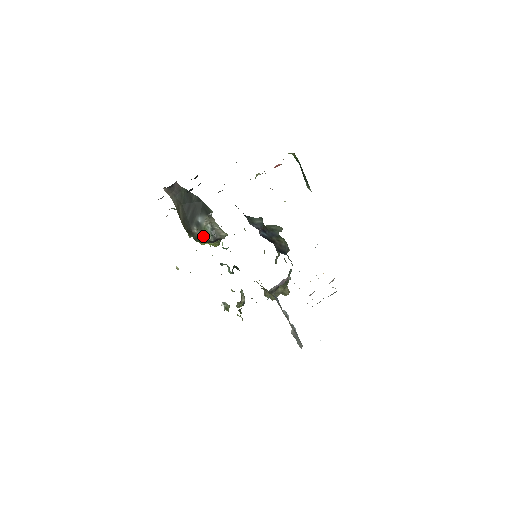
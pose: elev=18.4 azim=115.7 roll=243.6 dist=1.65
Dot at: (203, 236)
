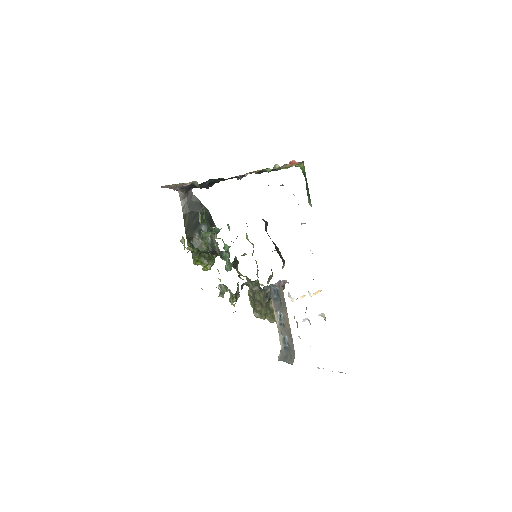
Dot at: (208, 231)
